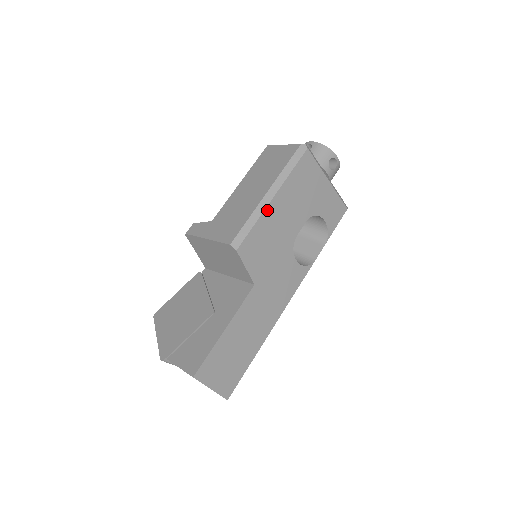
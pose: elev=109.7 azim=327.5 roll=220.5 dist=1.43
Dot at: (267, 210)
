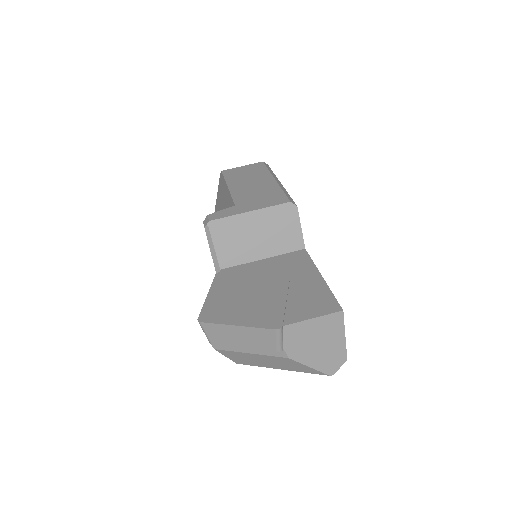
Dot at: occluded
